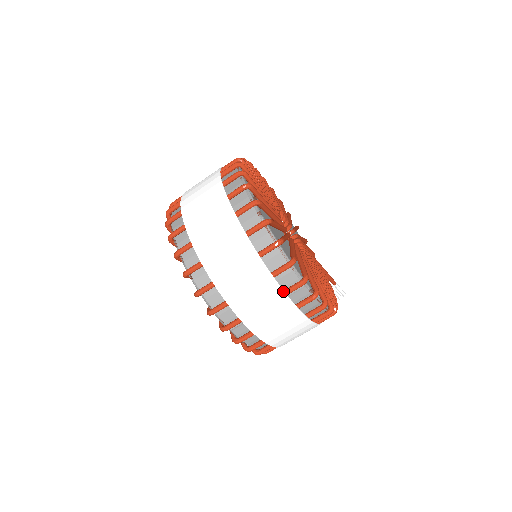
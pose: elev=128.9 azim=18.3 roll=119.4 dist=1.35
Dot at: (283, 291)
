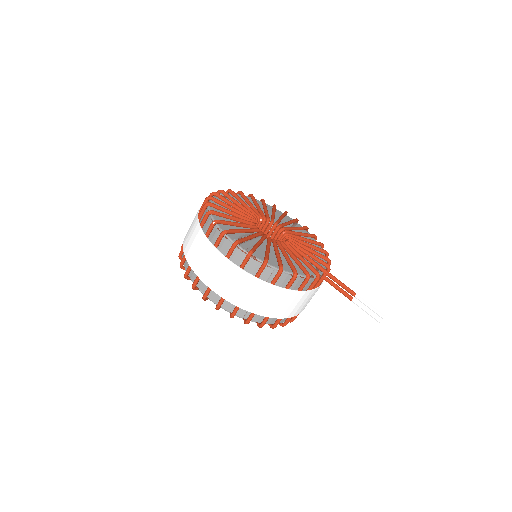
Dot at: (203, 233)
